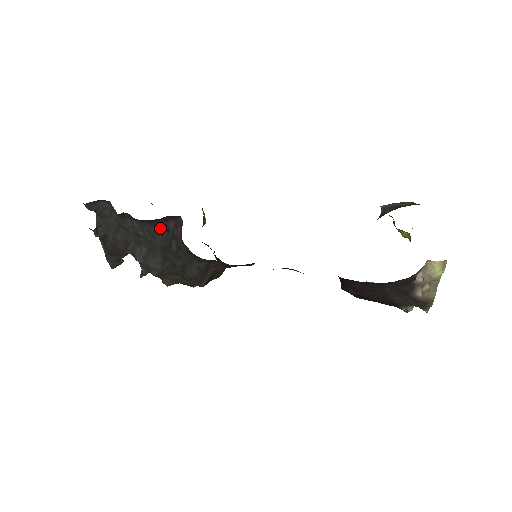
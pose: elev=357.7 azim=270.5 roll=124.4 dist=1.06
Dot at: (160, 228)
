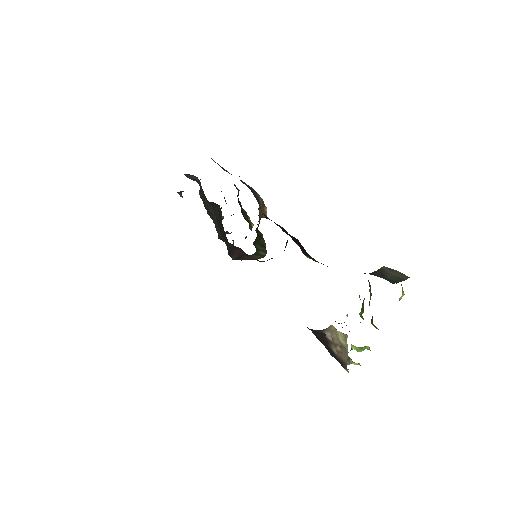
Dot at: (215, 208)
